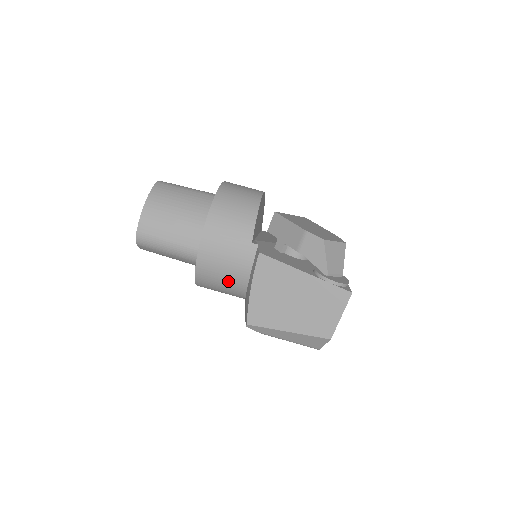
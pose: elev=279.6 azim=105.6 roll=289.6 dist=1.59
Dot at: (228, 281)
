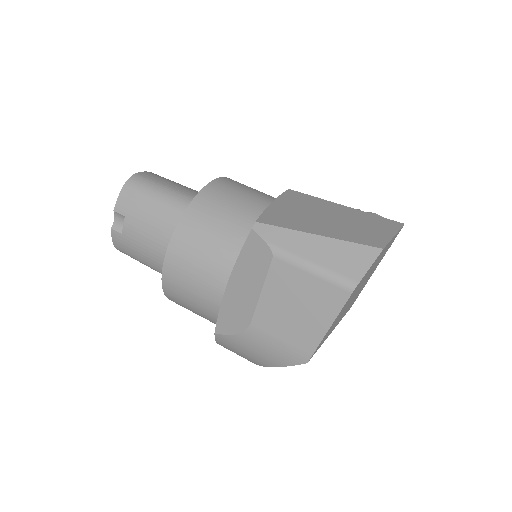
Dot at: (232, 217)
